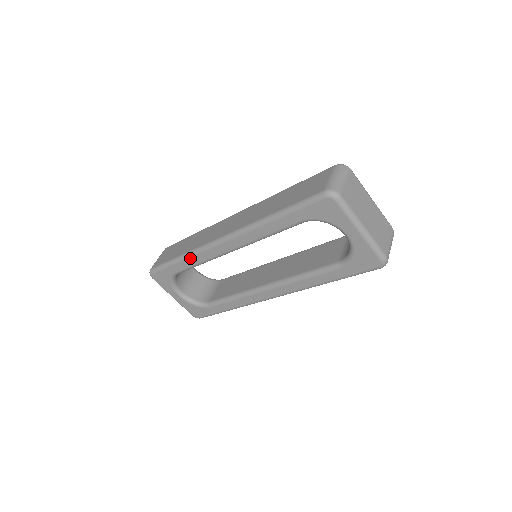
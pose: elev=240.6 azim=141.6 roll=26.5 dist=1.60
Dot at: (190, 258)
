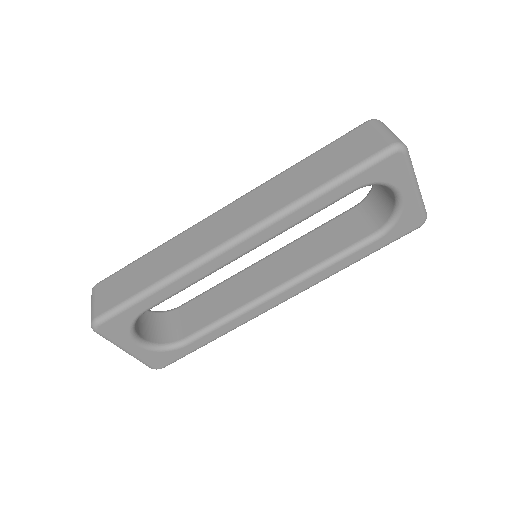
Dot at: (178, 280)
